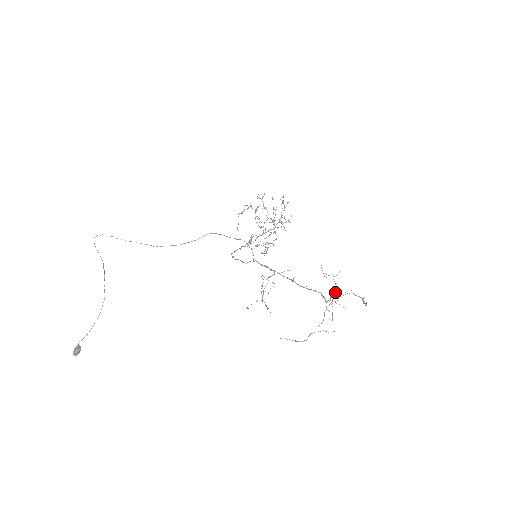
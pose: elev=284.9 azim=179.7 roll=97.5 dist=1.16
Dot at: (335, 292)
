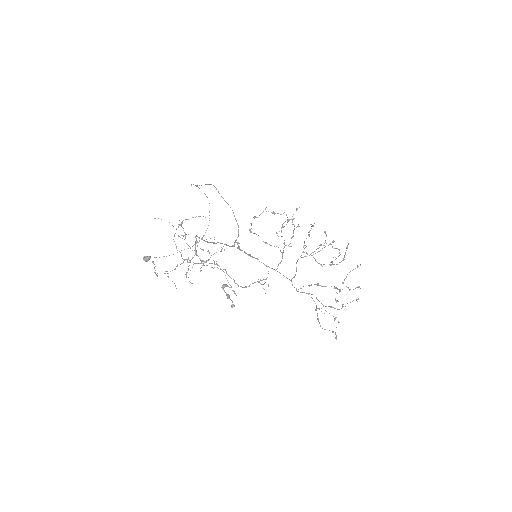
Dot at: occluded
